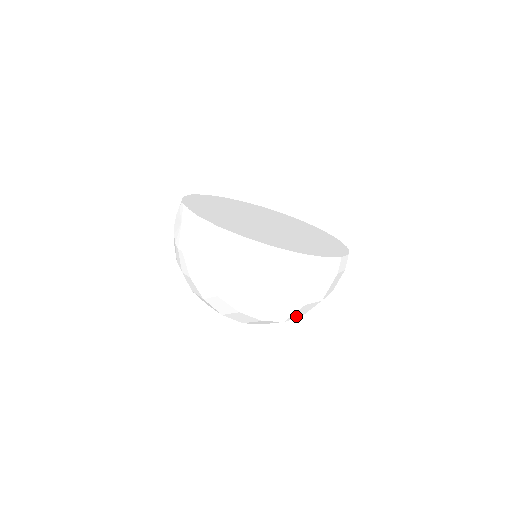
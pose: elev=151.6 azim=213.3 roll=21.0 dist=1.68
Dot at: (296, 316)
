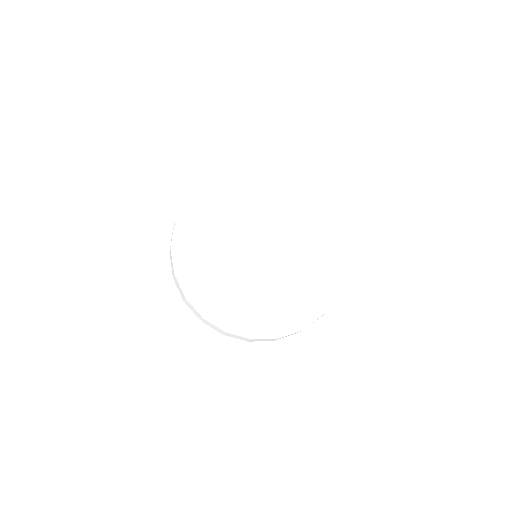
Dot at: occluded
